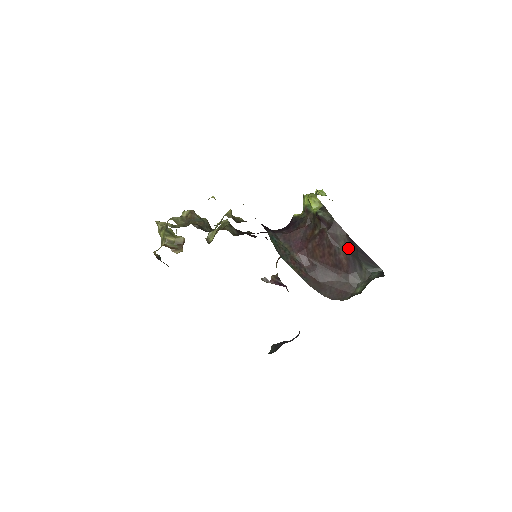
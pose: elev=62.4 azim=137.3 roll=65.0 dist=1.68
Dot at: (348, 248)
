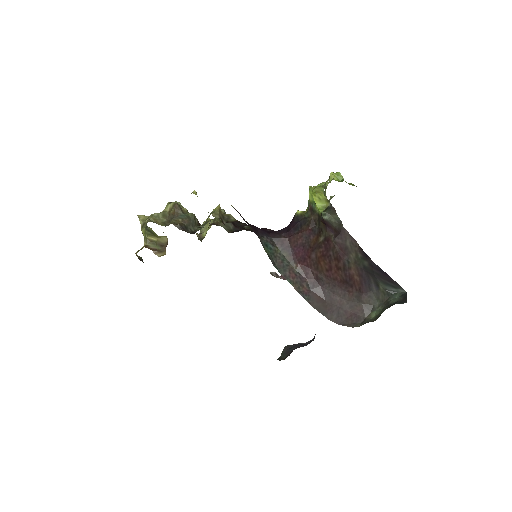
Dot at: (360, 263)
